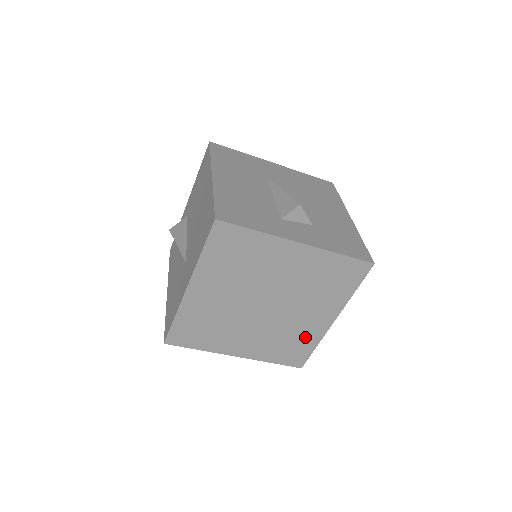
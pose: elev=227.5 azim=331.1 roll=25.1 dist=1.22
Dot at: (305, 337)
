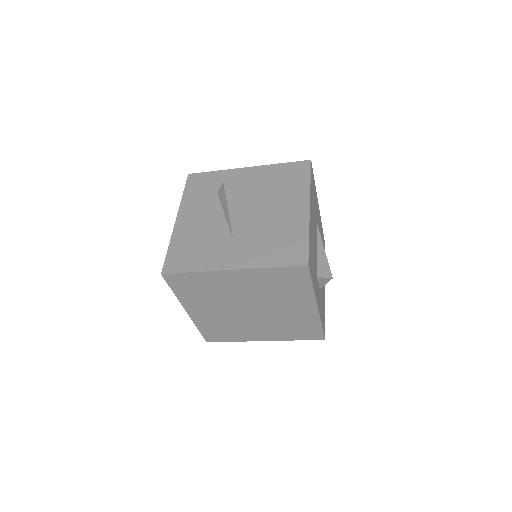
Dot at: (237, 334)
